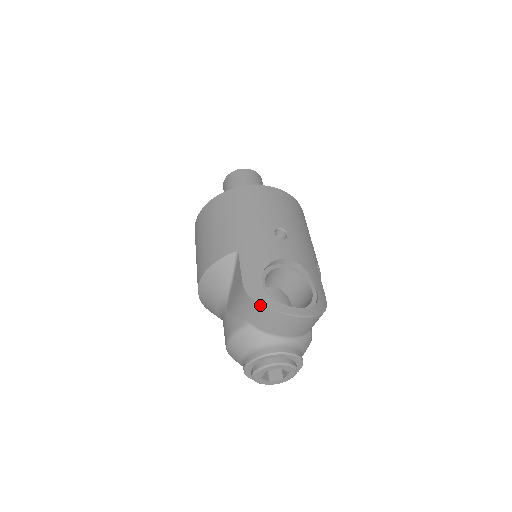
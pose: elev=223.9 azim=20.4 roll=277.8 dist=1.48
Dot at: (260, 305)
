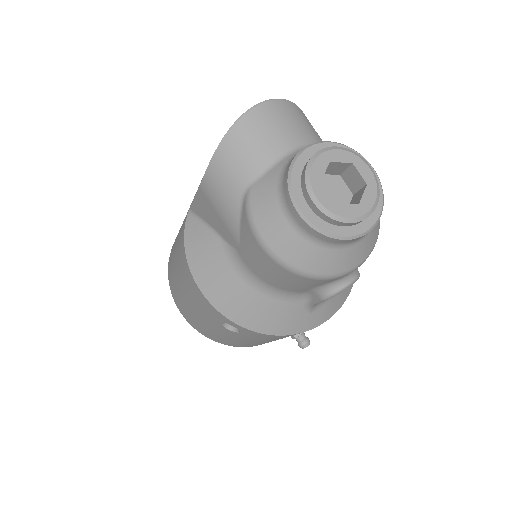
Dot at: (218, 149)
